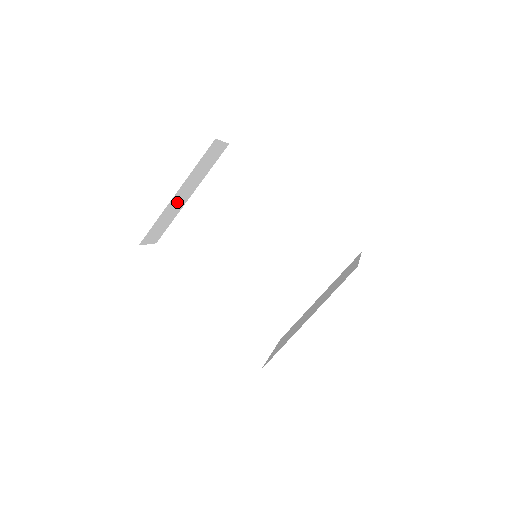
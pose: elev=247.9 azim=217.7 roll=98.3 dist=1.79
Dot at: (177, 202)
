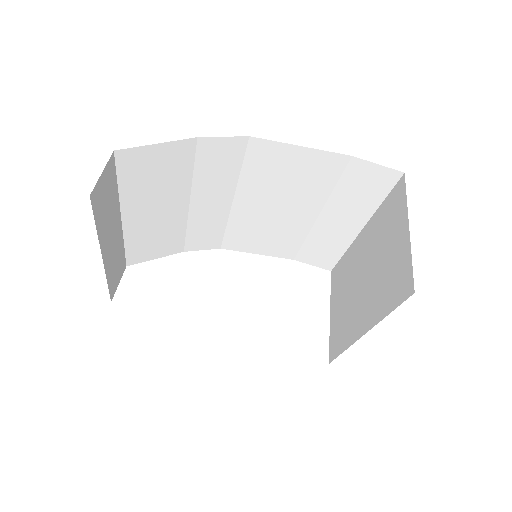
Dot at: (112, 248)
